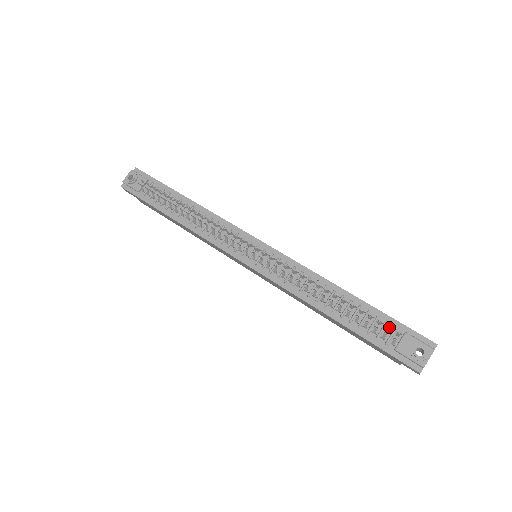
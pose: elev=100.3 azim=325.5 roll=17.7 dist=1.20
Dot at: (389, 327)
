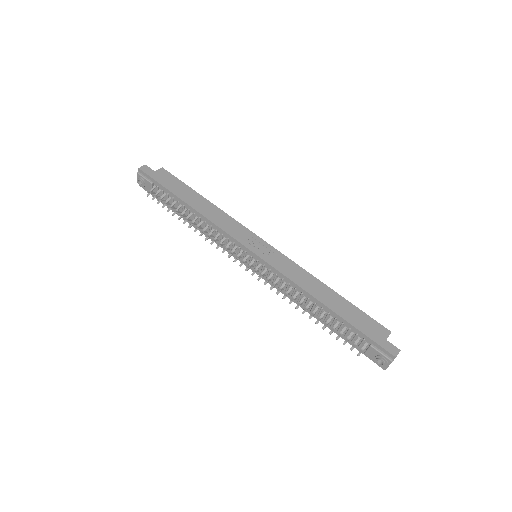
Dot at: (353, 347)
